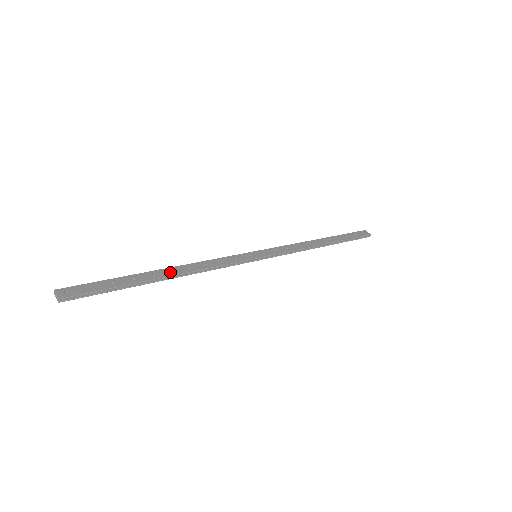
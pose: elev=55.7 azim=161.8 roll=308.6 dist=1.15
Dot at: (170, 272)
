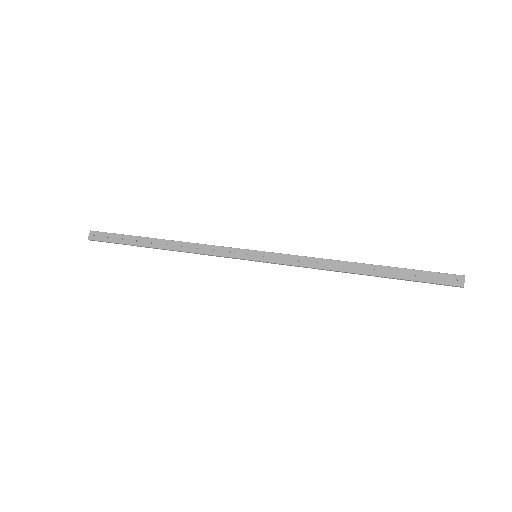
Dot at: (165, 245)
